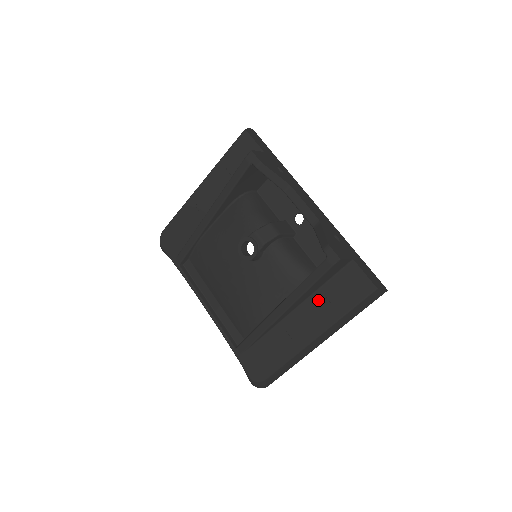
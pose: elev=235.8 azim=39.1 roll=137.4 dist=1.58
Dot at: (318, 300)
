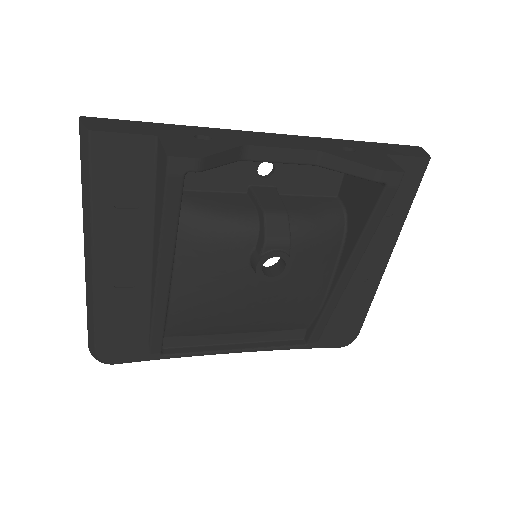
Dot at: occluded
